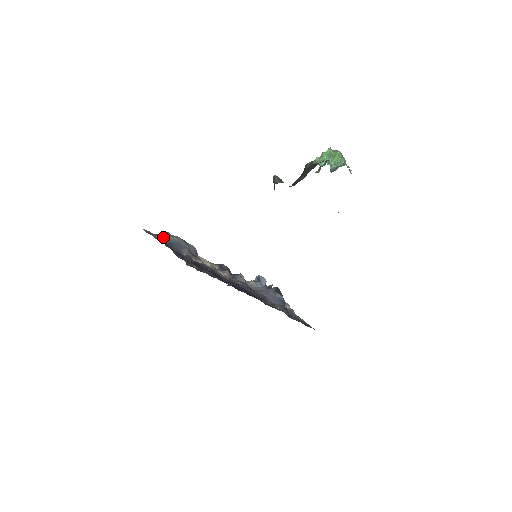
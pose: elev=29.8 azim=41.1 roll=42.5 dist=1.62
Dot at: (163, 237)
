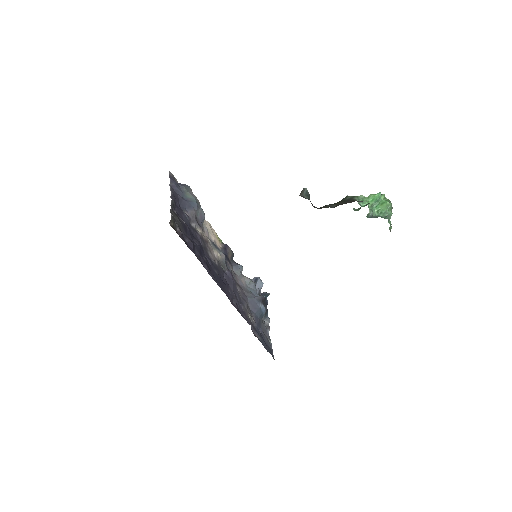
Dot at: (180, 188)
